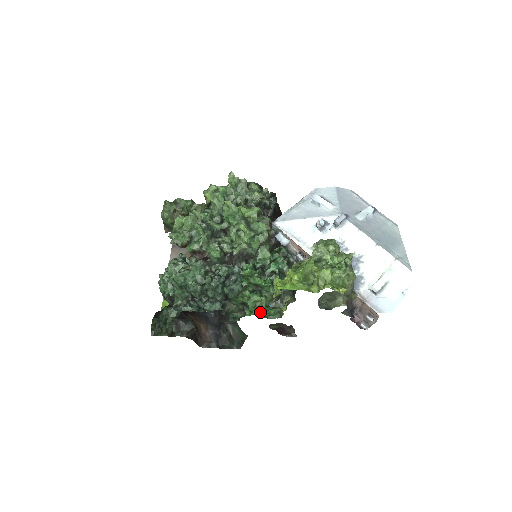
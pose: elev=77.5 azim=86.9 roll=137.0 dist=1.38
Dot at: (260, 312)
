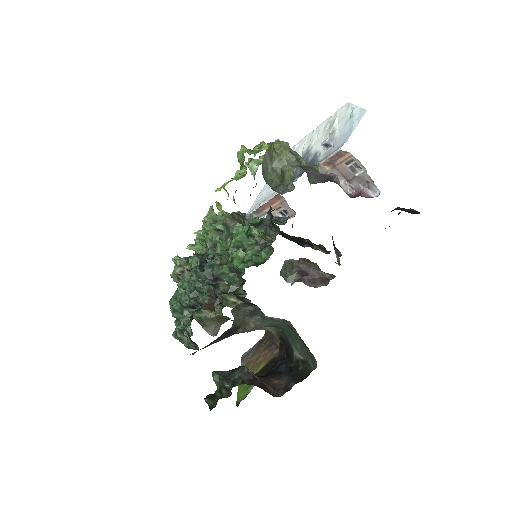
Dot at: (252, 264)
